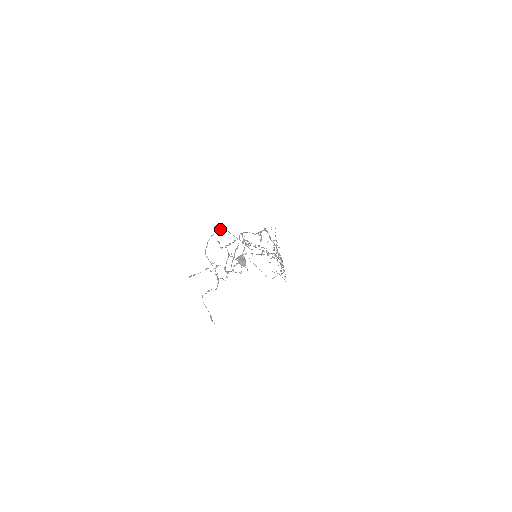
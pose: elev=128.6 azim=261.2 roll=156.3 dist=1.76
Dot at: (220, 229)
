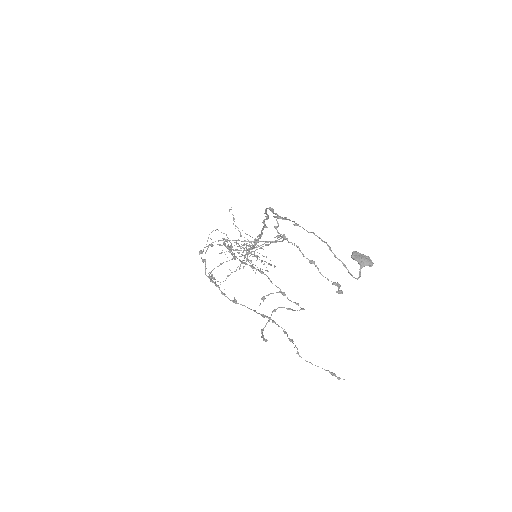
Dot at: (210, 244)
